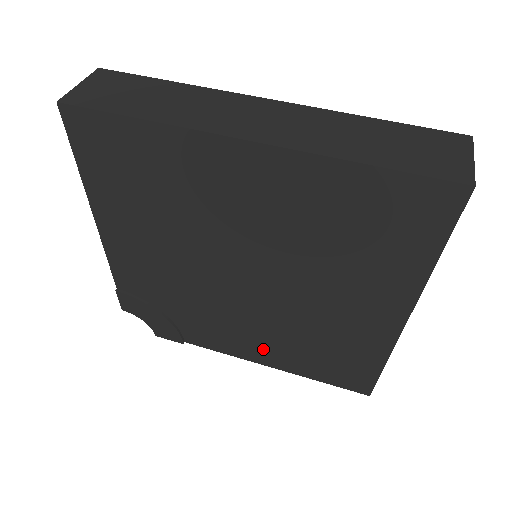
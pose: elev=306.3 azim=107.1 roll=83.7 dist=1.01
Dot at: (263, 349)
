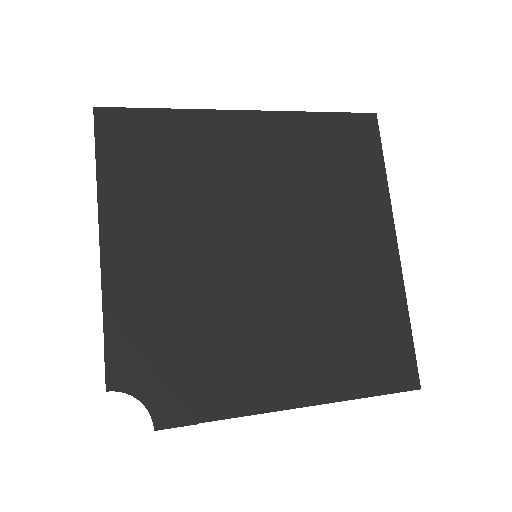
Dot at: (298, 369)
